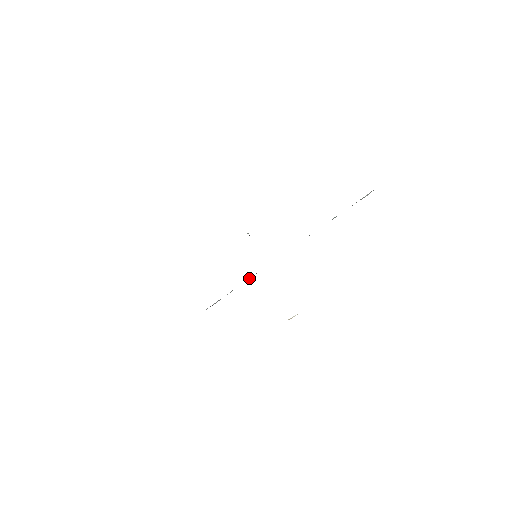
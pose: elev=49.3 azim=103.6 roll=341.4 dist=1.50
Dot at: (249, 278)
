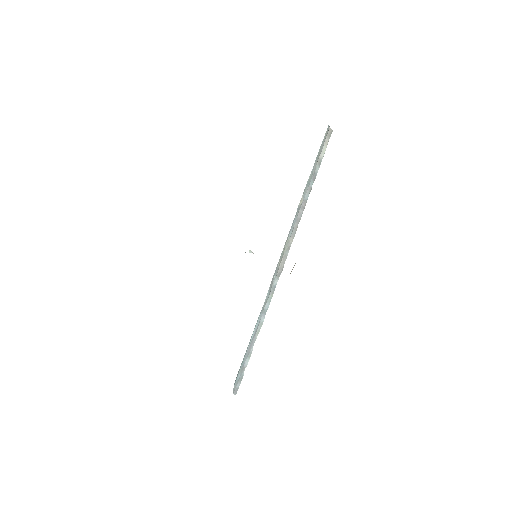
Dot at: (270, 294)
